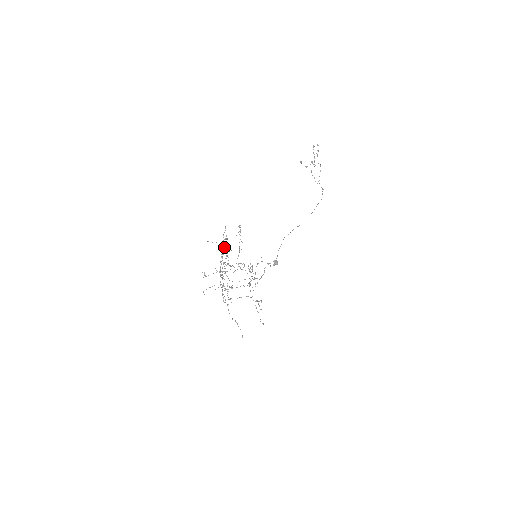
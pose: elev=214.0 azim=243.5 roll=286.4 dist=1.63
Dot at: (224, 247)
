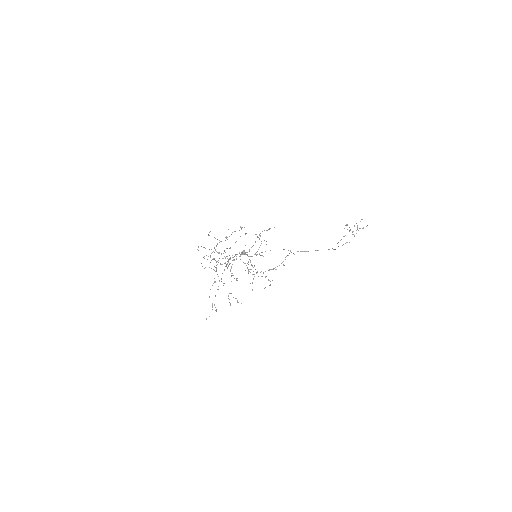
Dot at: (255, 242)
